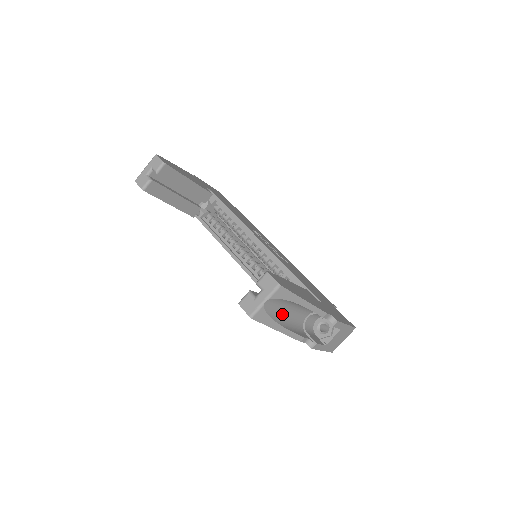
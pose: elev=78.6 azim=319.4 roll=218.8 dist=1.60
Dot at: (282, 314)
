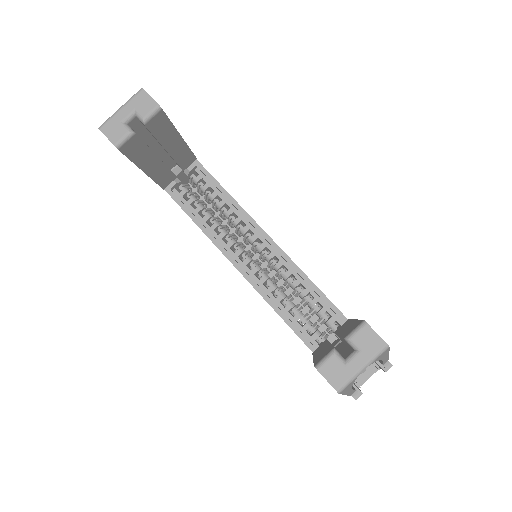
Dot at: occluded
